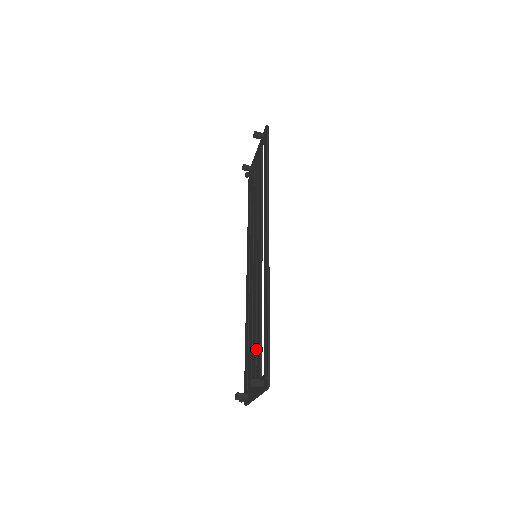
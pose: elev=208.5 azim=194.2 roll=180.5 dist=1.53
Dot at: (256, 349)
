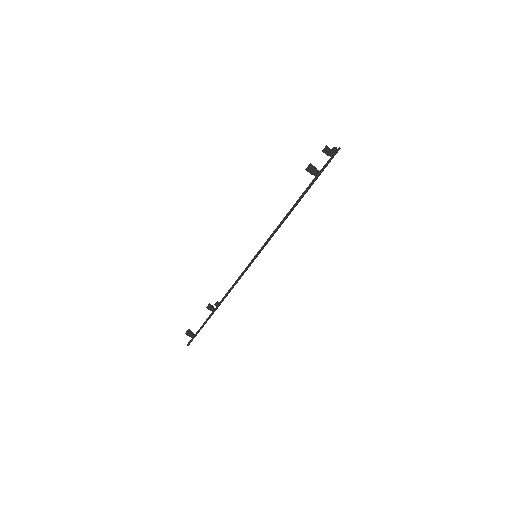
Dot at: occluded
